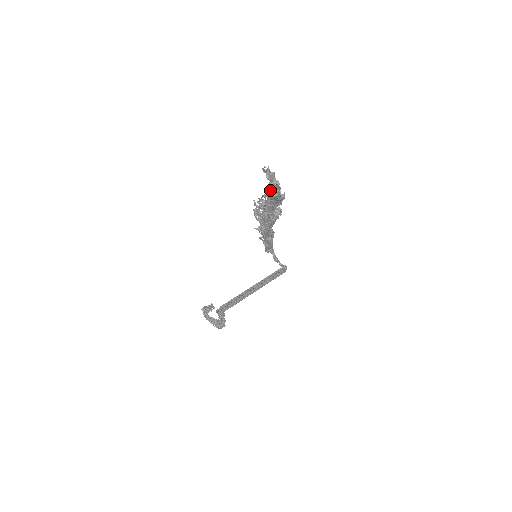
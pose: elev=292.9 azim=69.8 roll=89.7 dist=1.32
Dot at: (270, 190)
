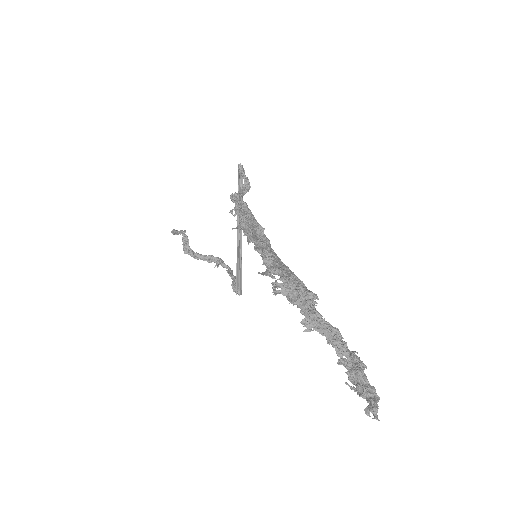
Dot at: (365, 395)
